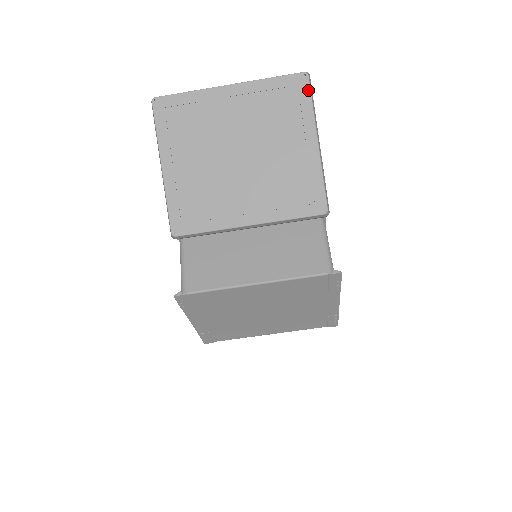
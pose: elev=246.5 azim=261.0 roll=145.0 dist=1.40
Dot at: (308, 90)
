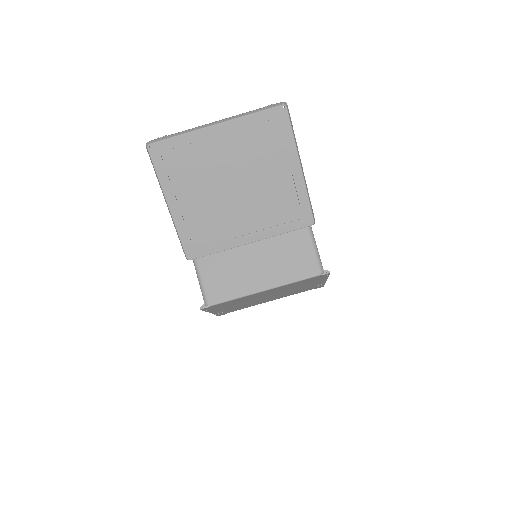
Dot at: (288, 121)
